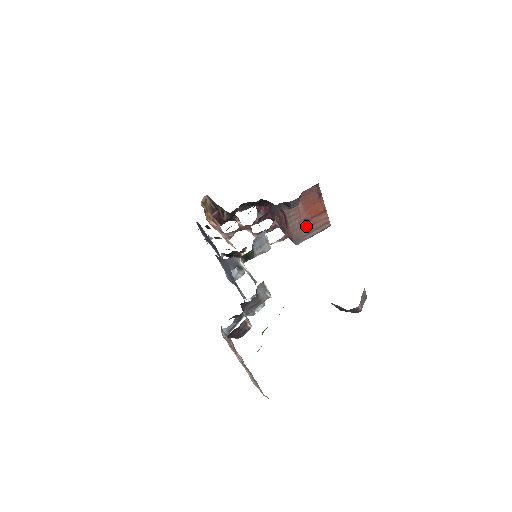
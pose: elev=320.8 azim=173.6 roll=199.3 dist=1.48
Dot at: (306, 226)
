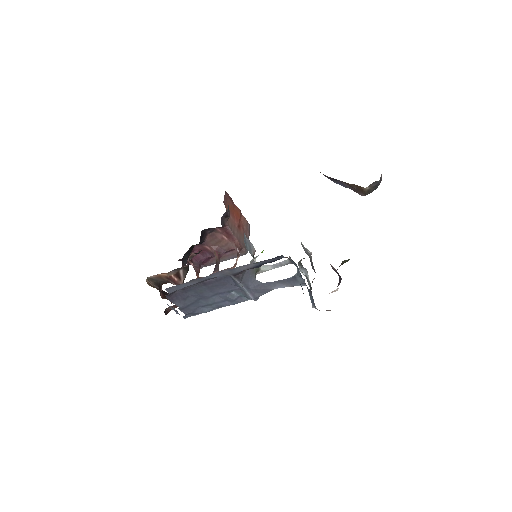
Dot at: (241, 232)
